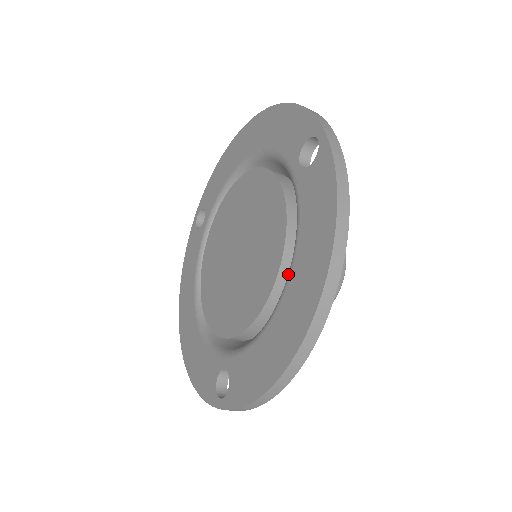
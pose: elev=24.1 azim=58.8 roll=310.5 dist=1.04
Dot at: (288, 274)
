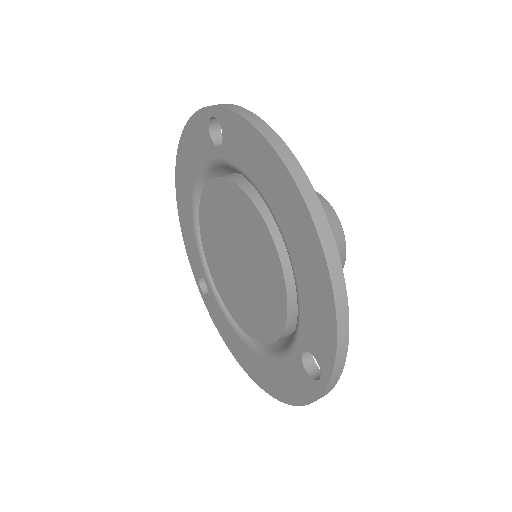
Dot at: (259, 352)
